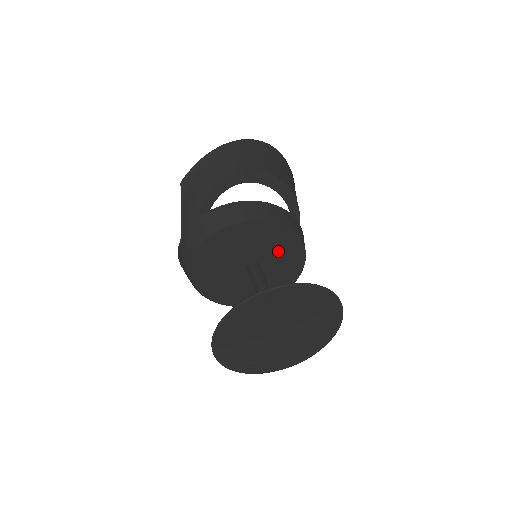
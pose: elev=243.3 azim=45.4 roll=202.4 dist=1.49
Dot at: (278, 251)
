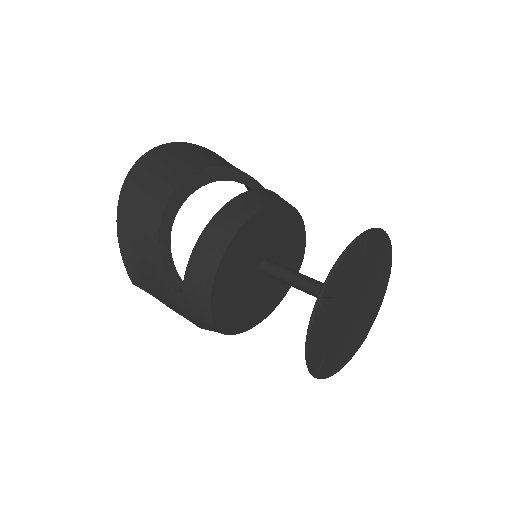
Dot at: (267, 234)
